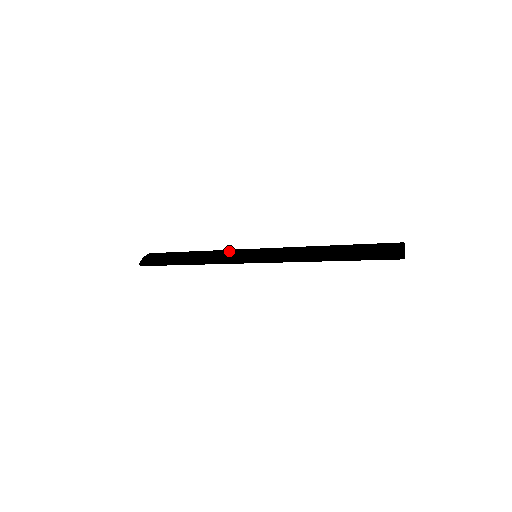
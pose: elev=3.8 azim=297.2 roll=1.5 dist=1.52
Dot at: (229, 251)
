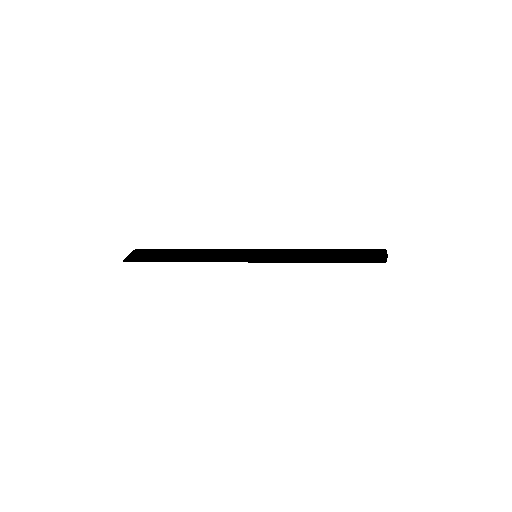
Dot at: (230, 251)
